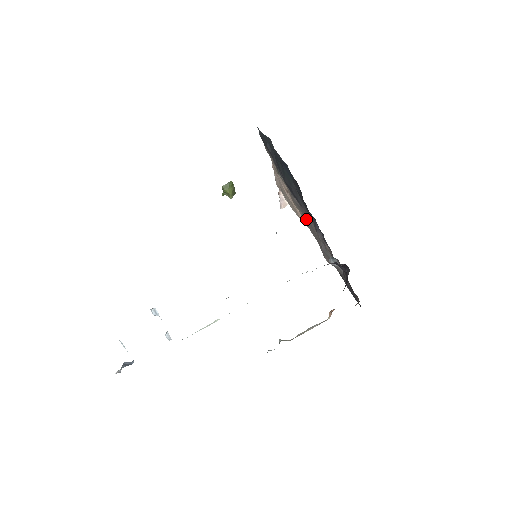
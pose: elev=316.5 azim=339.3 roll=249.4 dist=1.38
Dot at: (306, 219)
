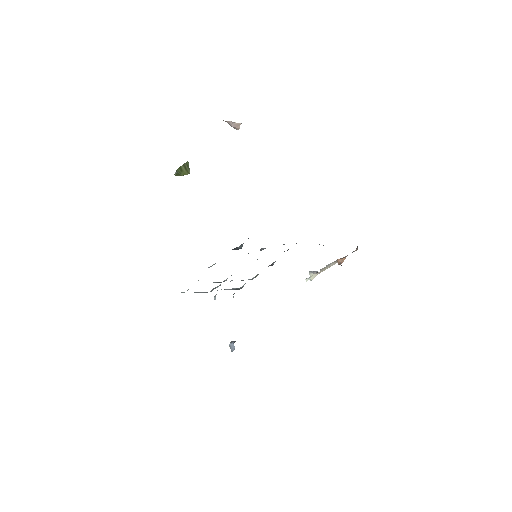
Dot at: occluded
